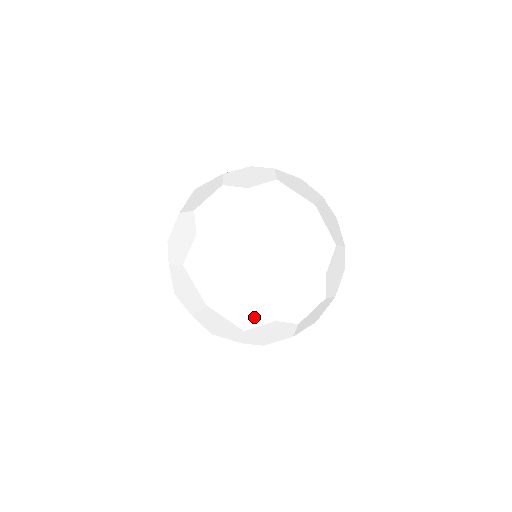
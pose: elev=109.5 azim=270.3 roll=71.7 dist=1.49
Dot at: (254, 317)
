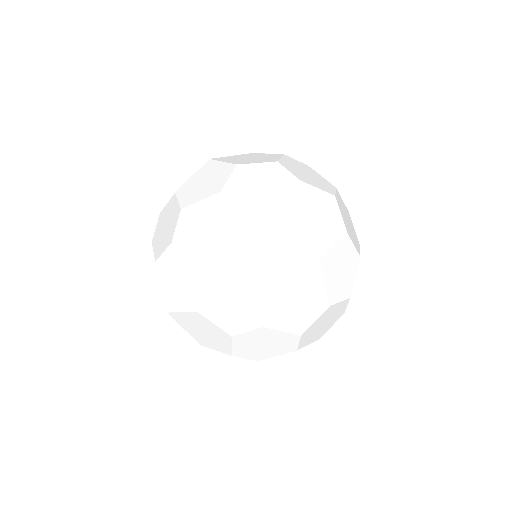
Dot at: (211, 343)
